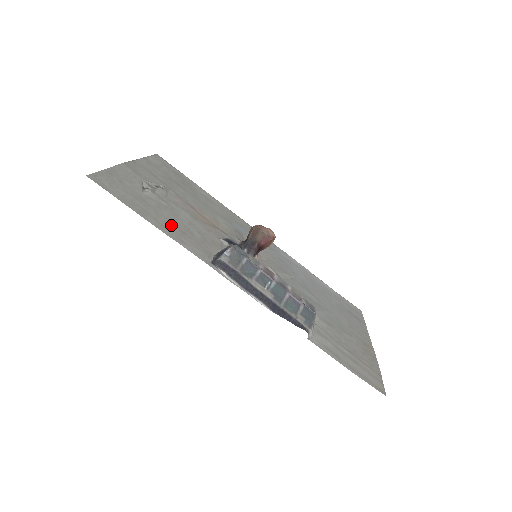
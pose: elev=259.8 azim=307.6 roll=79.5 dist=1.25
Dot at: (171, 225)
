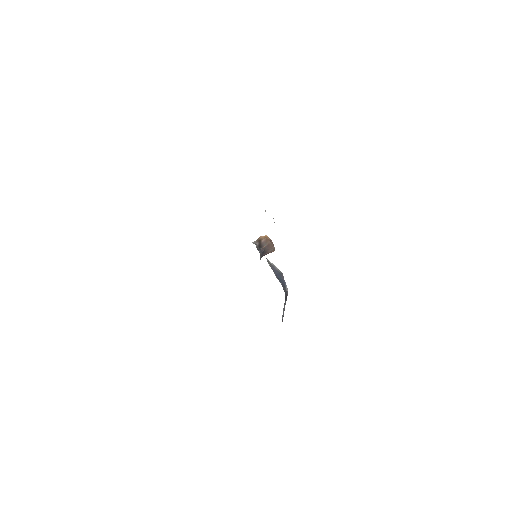
Dot at: occluded
